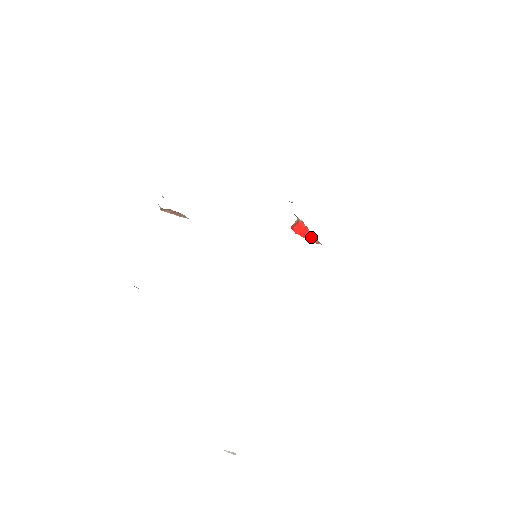
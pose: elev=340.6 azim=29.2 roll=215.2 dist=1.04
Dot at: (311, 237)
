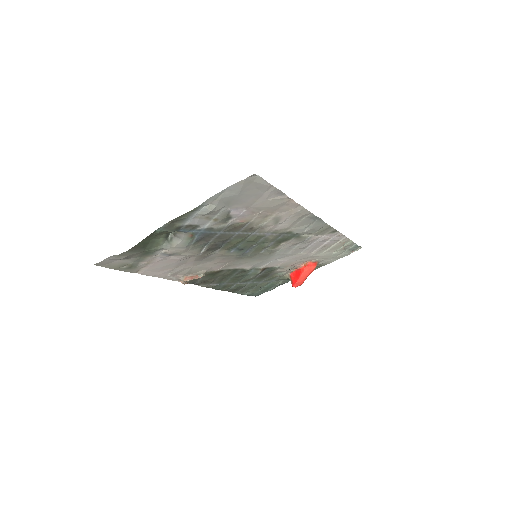
Dot at: (302, 268)
